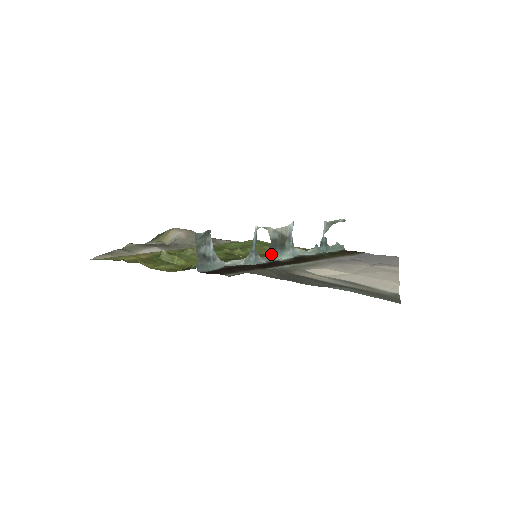
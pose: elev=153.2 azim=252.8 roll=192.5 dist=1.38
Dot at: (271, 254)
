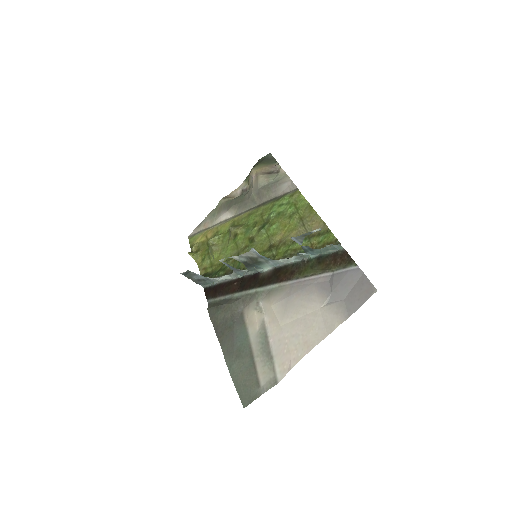
Dot at: (252, 268)
